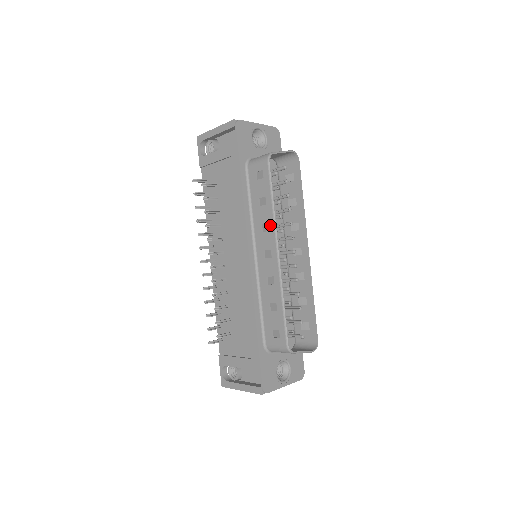
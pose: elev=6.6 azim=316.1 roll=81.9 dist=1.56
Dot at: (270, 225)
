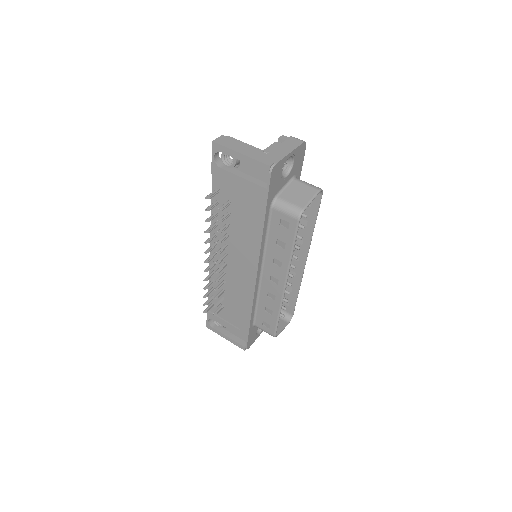
Dot at: (284, 265)
